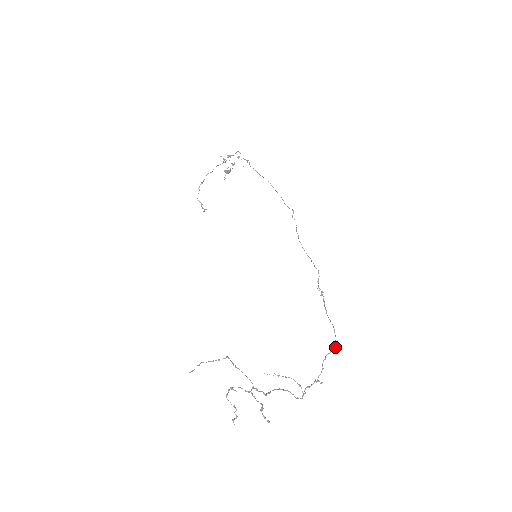
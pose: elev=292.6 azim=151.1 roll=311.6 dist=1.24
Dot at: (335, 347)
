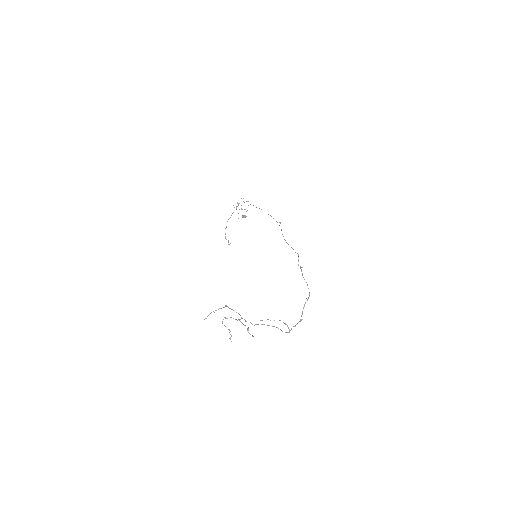
Dot at: (309, 296)
